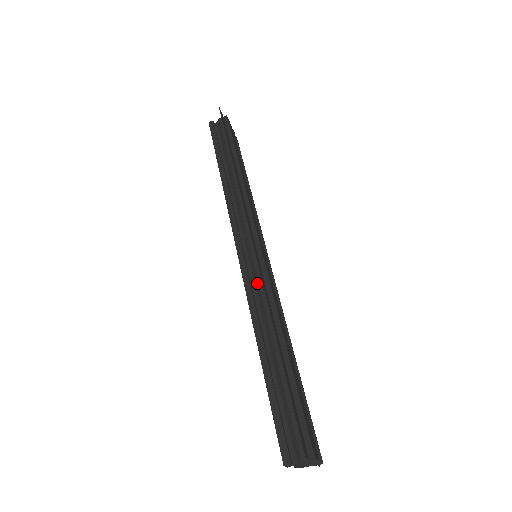
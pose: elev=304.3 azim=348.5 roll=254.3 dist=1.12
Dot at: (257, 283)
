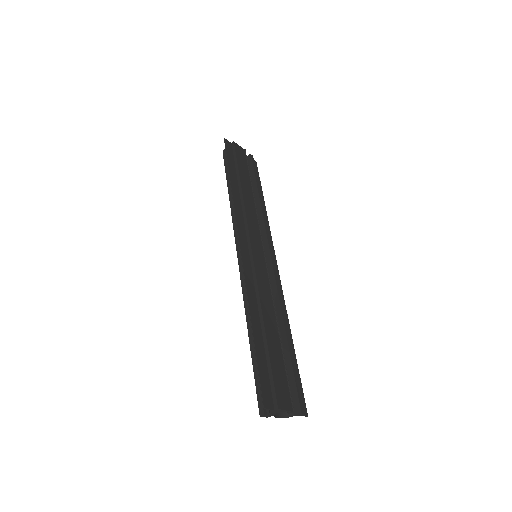
Dot at: occluded
